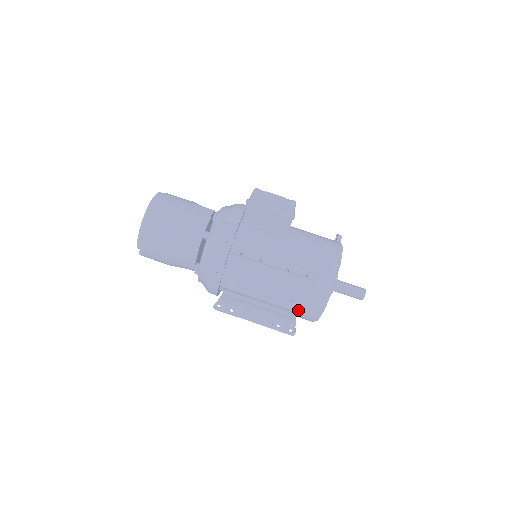
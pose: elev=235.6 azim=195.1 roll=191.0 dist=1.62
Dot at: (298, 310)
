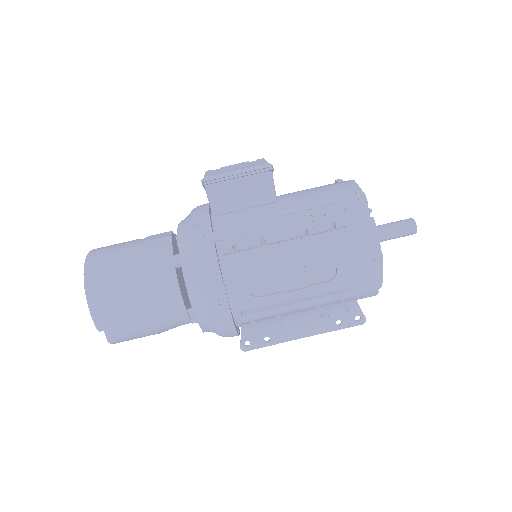
Dot at: occluded
